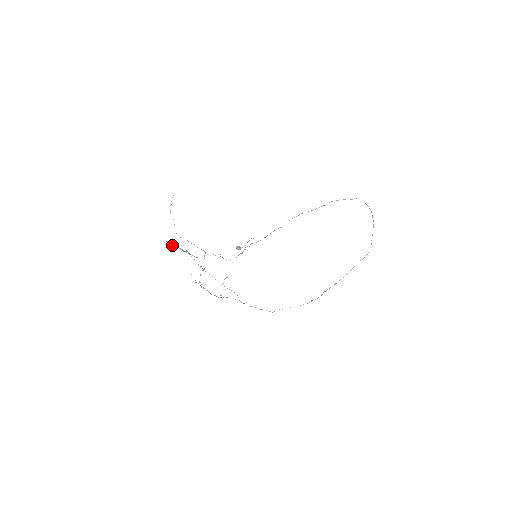
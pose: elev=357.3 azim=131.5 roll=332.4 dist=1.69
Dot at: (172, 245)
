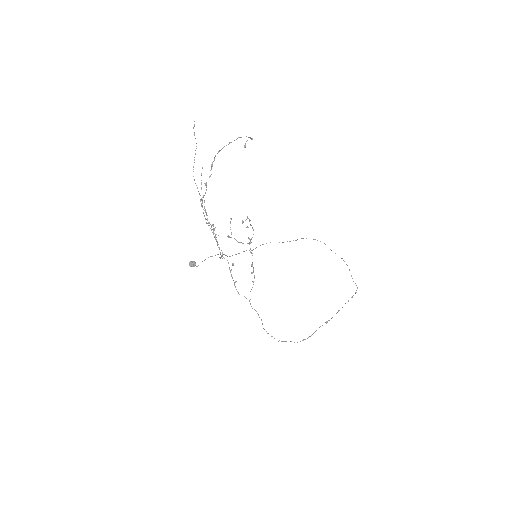
Dot at: (245, 146)
